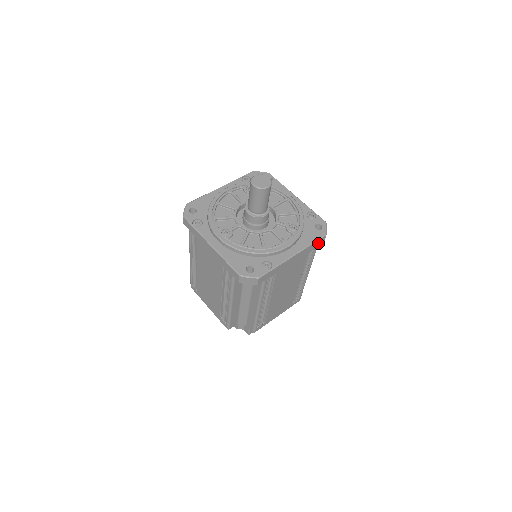
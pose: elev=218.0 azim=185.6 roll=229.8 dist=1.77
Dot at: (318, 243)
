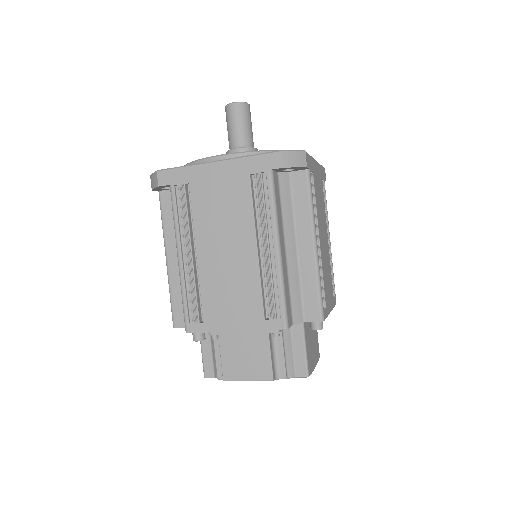
Dot at: (323, 174)
